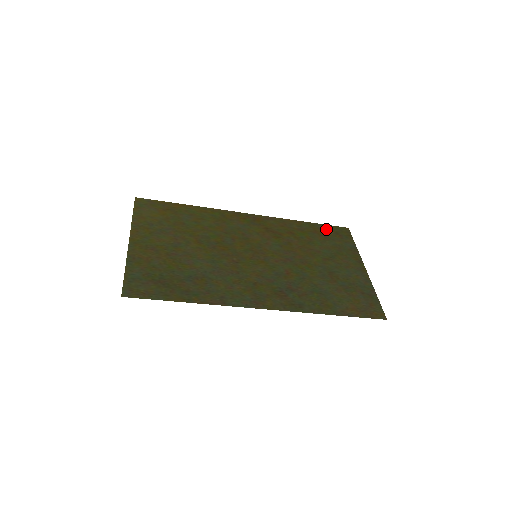
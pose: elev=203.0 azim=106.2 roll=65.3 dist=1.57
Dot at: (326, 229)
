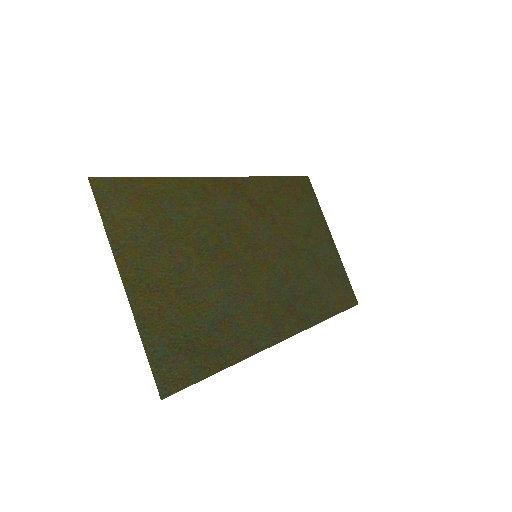
Dot at: (294, 184)
